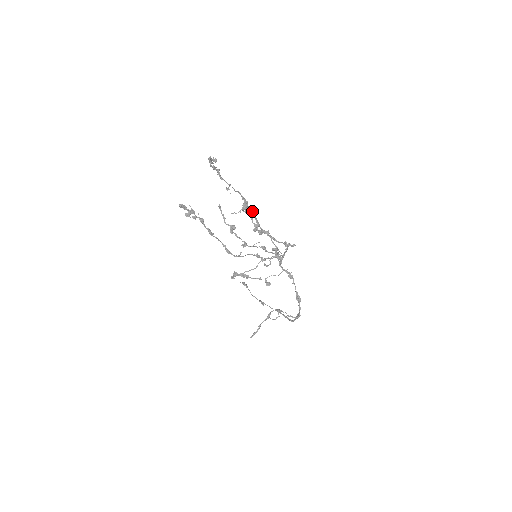
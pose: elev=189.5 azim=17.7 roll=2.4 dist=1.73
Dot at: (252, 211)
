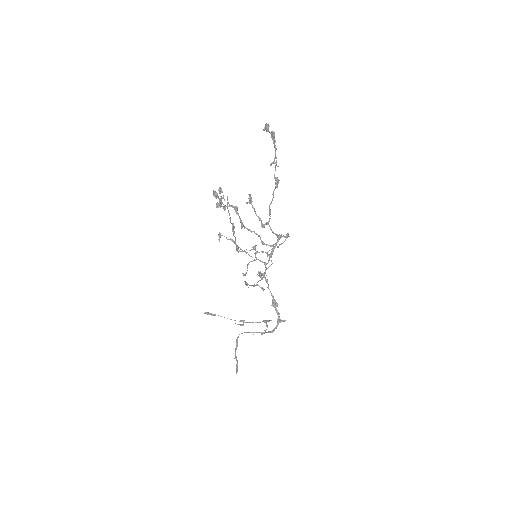
Dot at: occluded
